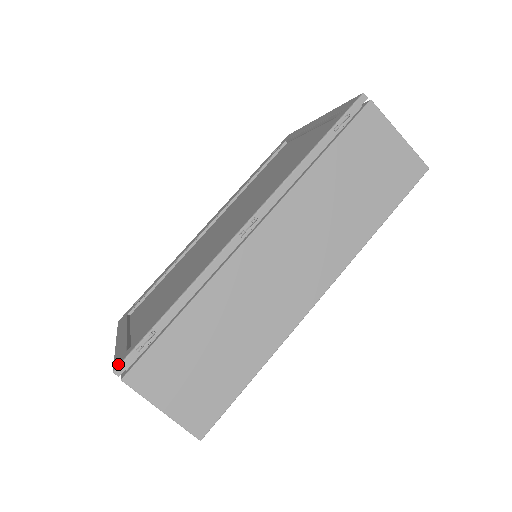
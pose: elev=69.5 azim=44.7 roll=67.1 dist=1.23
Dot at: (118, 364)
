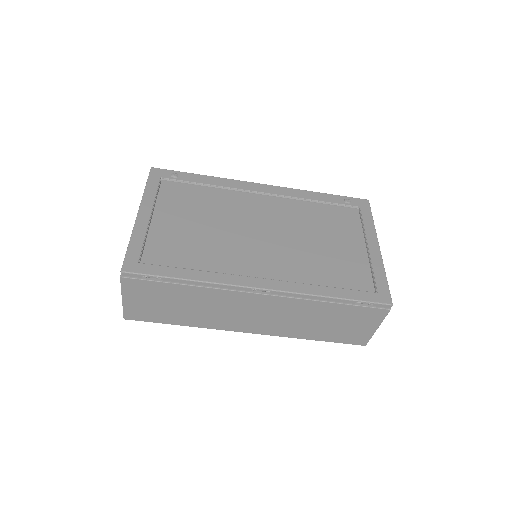
Dot at: (127, 271)
